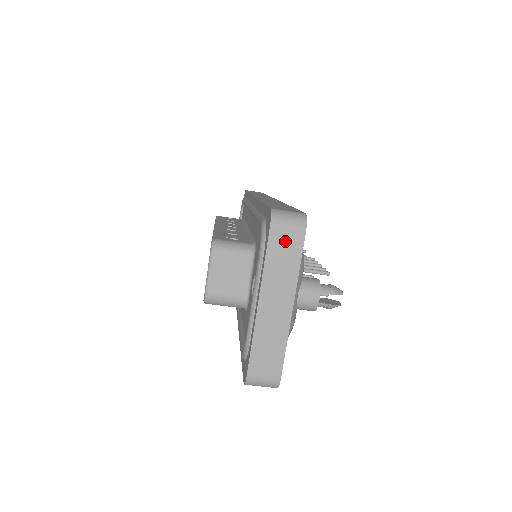
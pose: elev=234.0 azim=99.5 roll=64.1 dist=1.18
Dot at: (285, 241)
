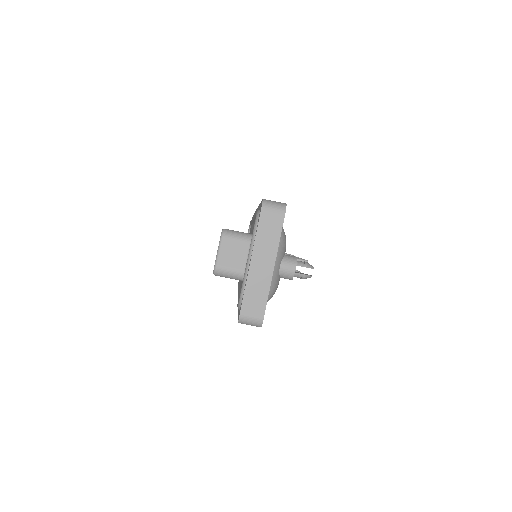
Dot at: (271, 220)
